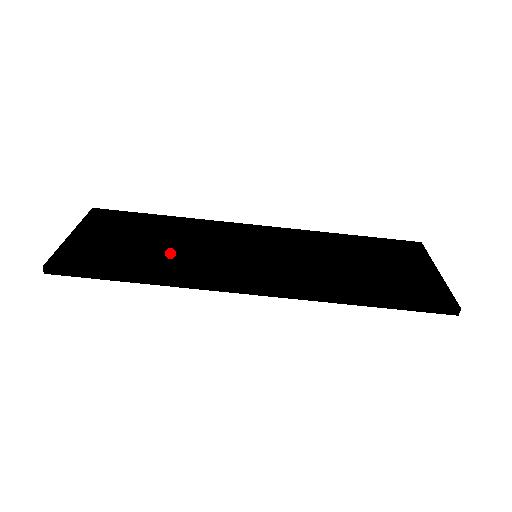
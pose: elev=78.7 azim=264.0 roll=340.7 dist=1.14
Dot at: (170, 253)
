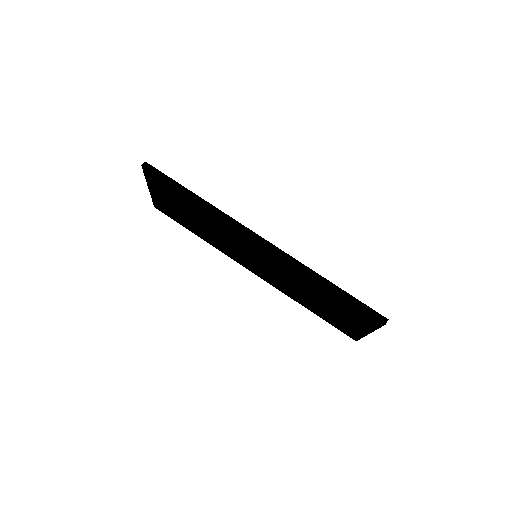
Dot at: occluded
